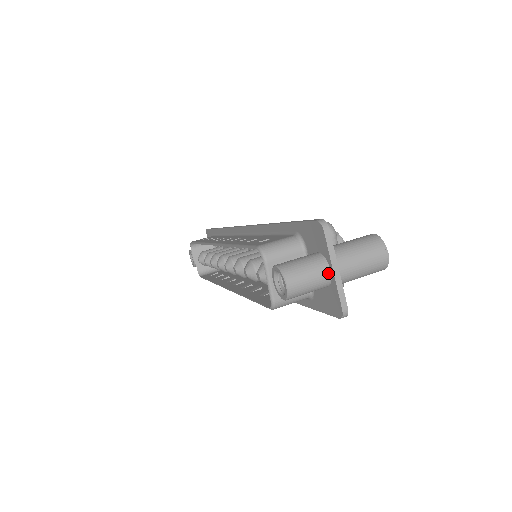
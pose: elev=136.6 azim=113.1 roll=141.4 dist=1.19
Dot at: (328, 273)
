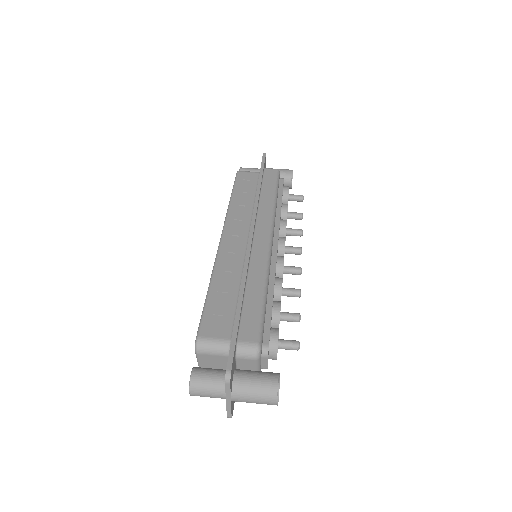
Dot at: (224, 397)
